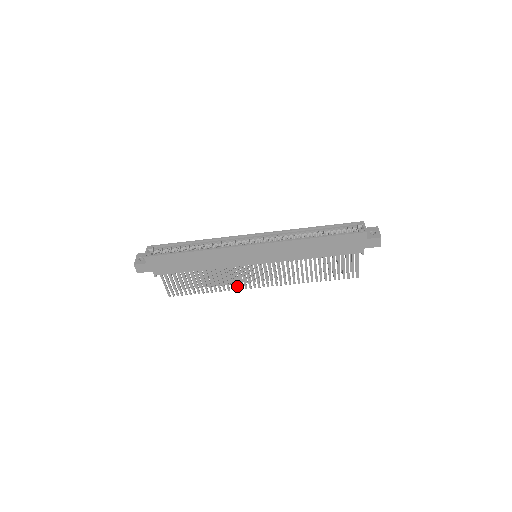
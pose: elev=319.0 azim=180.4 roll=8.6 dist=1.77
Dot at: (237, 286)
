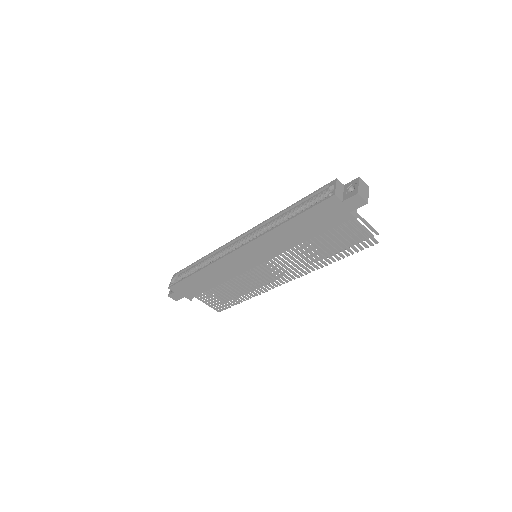
Dot at: (263, 288)
